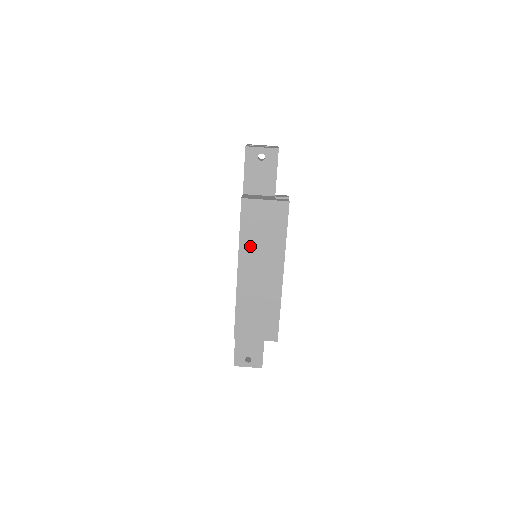
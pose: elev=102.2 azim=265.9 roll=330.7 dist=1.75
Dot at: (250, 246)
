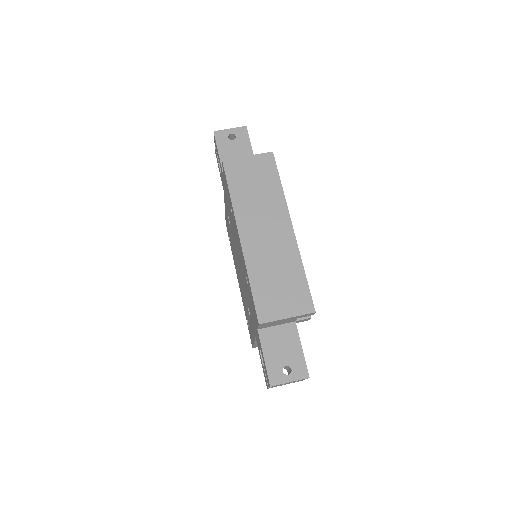
Dot at: (245, 205)
